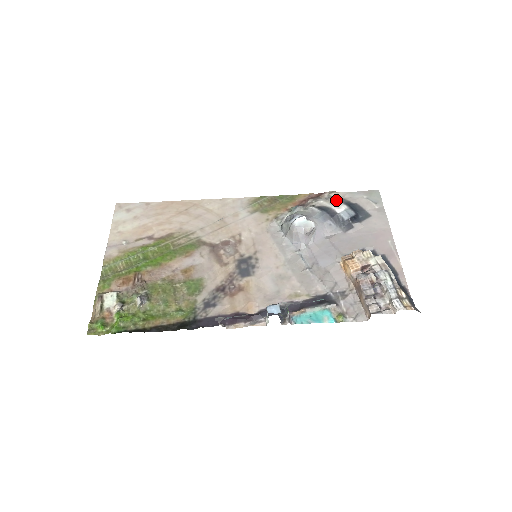
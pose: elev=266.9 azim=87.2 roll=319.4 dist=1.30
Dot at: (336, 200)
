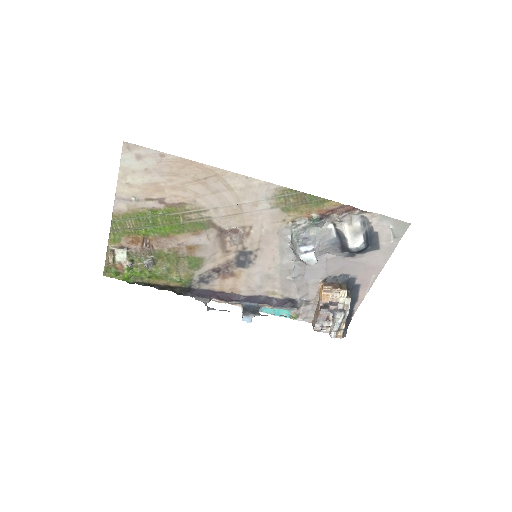
Dot at: (361, 225)
